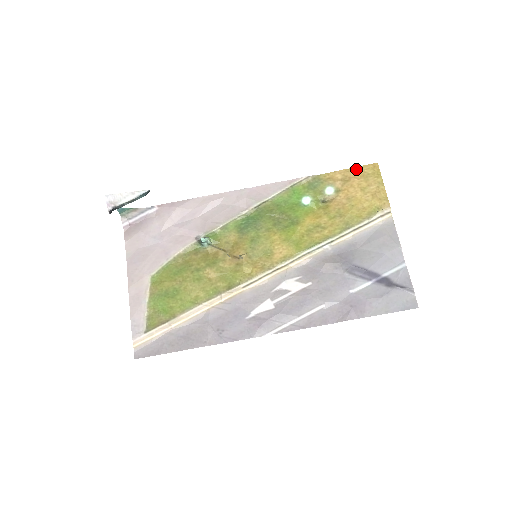
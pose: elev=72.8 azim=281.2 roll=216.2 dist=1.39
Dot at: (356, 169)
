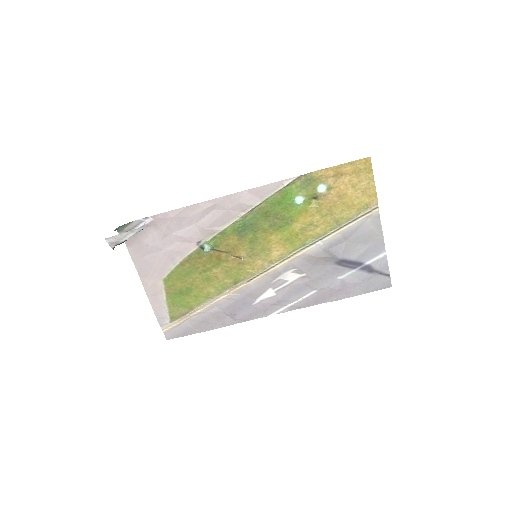
Dot at: (348, 165)
